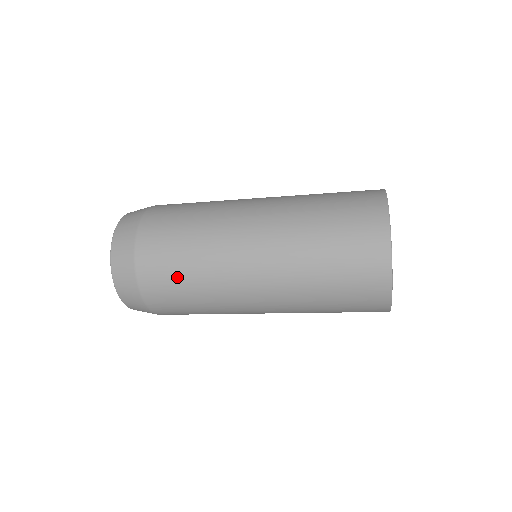
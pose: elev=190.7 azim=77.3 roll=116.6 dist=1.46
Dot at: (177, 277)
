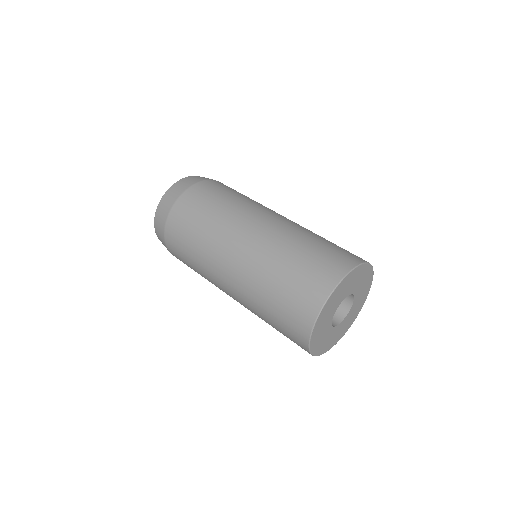
Dot at: occluded
